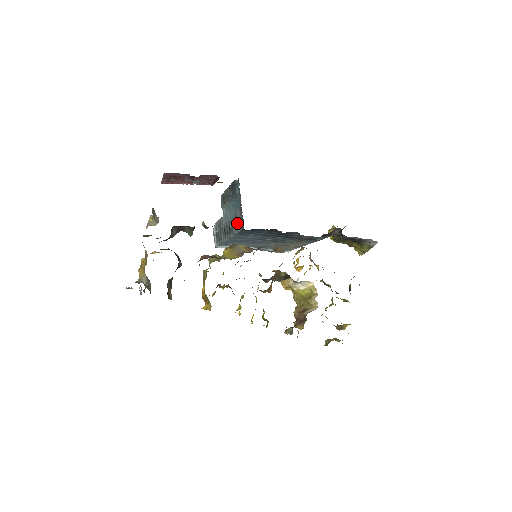
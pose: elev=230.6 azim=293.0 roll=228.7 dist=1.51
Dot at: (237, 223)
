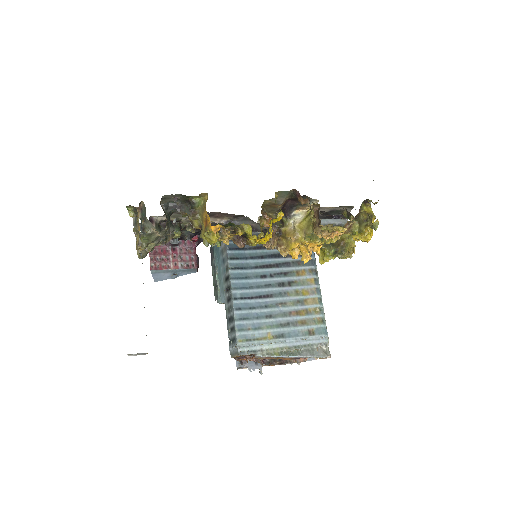
Dot at: (223, 248)
